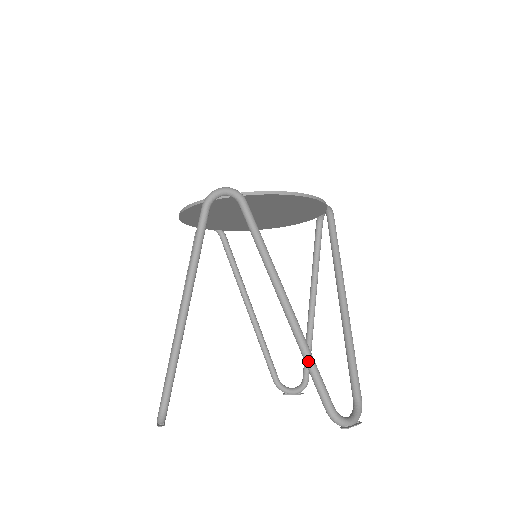
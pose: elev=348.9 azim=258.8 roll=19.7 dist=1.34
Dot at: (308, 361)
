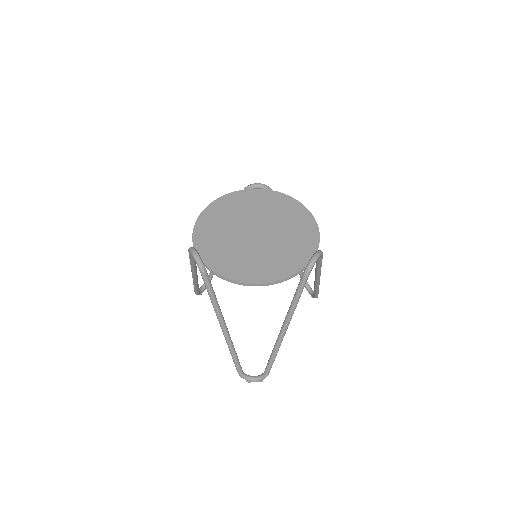
Dot at: (231, 355)
